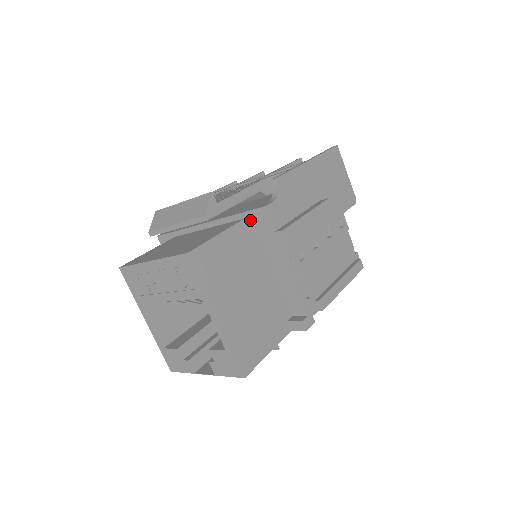
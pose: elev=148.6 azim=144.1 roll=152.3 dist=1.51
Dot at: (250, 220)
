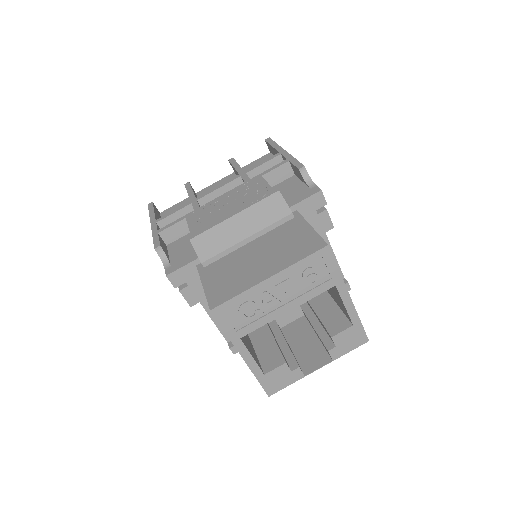
Dot at: (303, 209)
